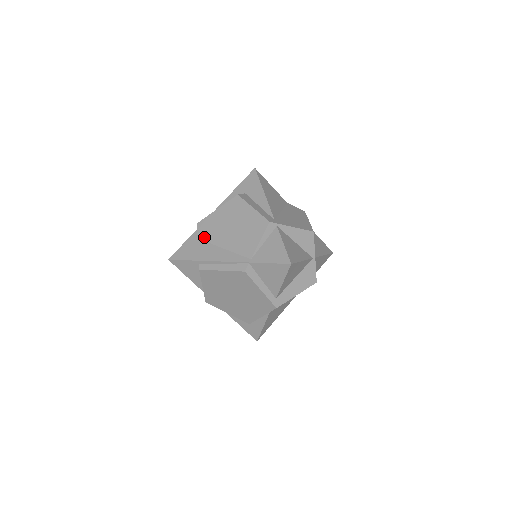
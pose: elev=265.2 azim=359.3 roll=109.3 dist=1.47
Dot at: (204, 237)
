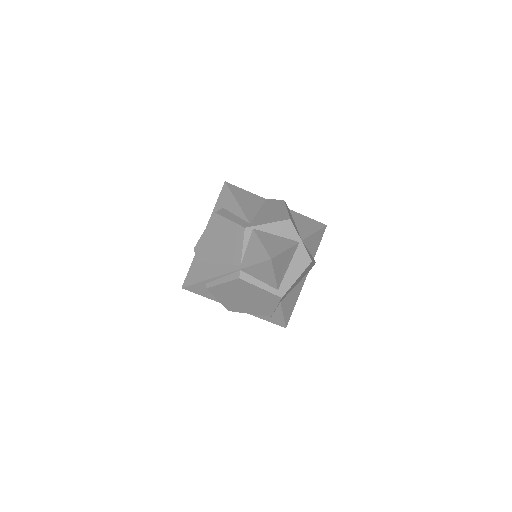
Dot at: (202, 259)
